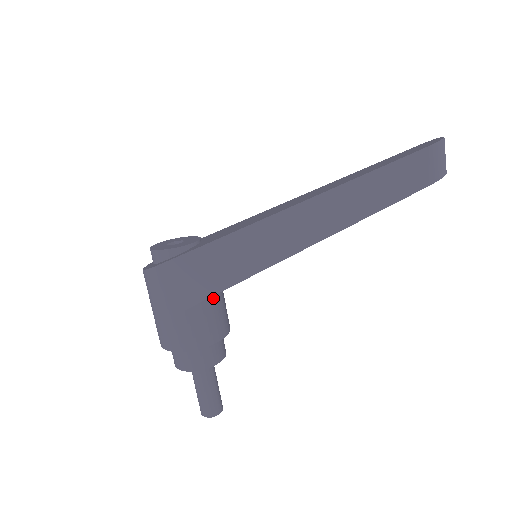
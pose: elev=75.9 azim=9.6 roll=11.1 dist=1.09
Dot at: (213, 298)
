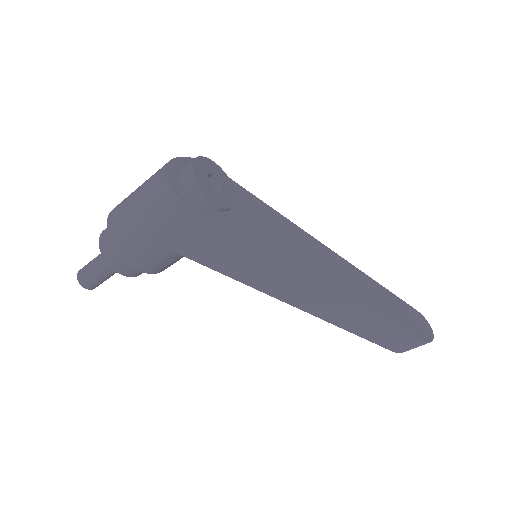
Dot at: occluded
